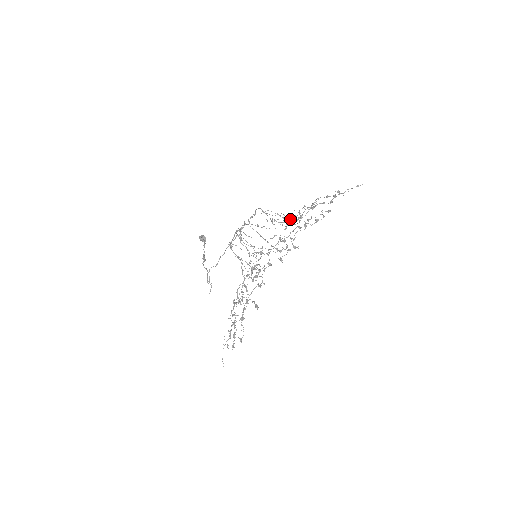
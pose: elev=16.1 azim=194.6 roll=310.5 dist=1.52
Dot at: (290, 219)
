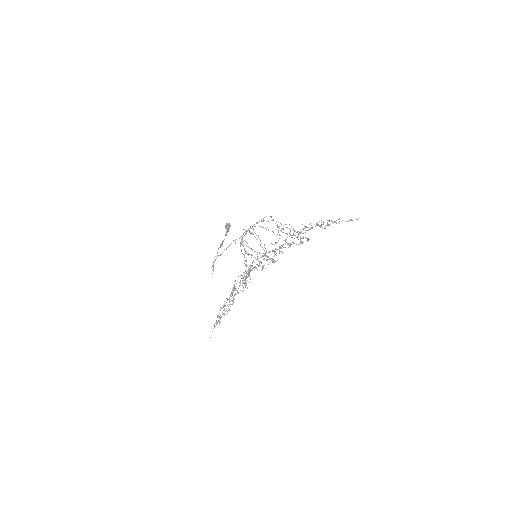
Dot at: (287, 233)
